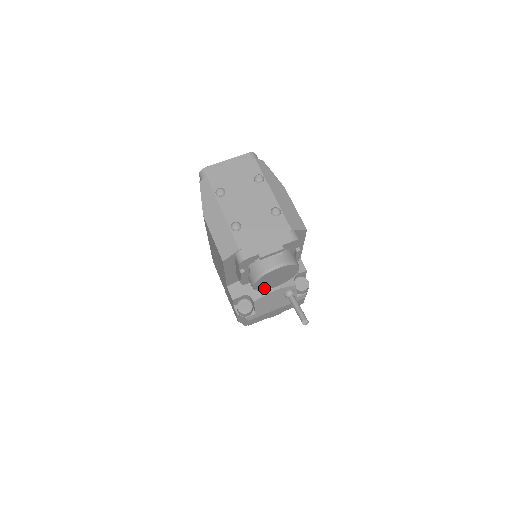
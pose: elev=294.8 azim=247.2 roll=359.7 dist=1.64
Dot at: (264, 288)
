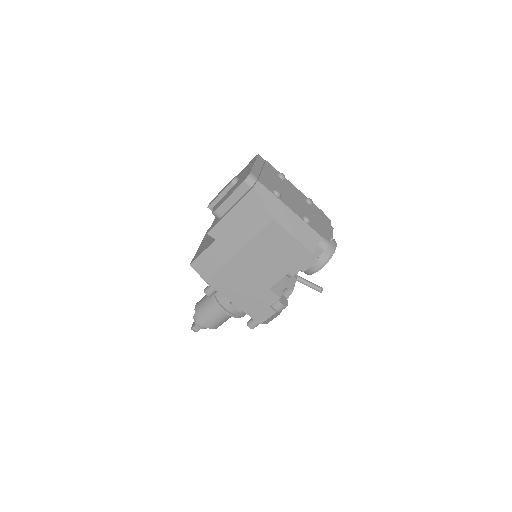
Dot at: occluded
